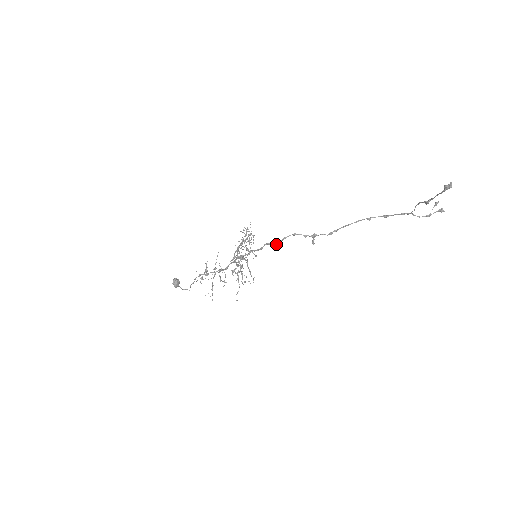
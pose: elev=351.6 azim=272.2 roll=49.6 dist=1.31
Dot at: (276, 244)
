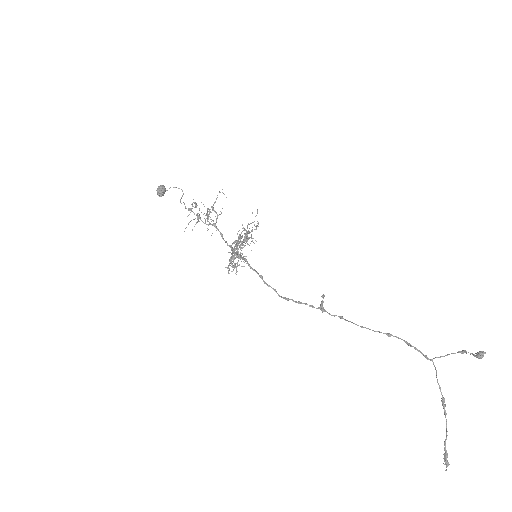
Dot at: occluded
